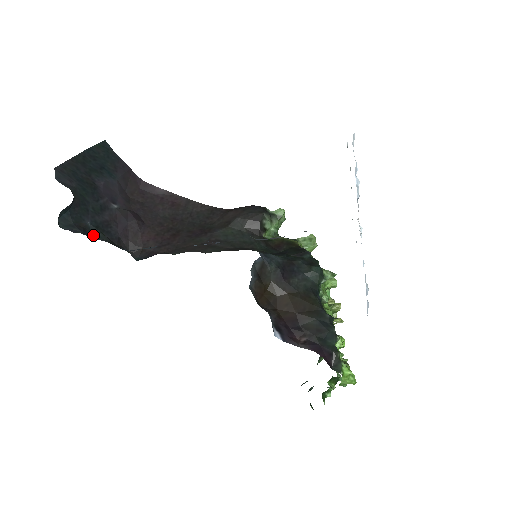
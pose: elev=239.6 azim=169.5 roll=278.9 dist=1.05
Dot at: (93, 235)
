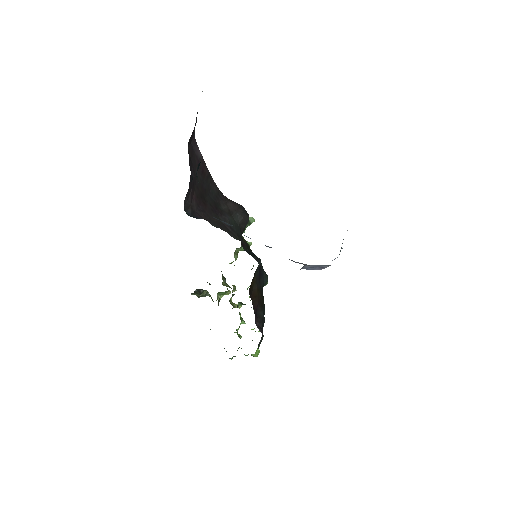
Dot at: occluded
